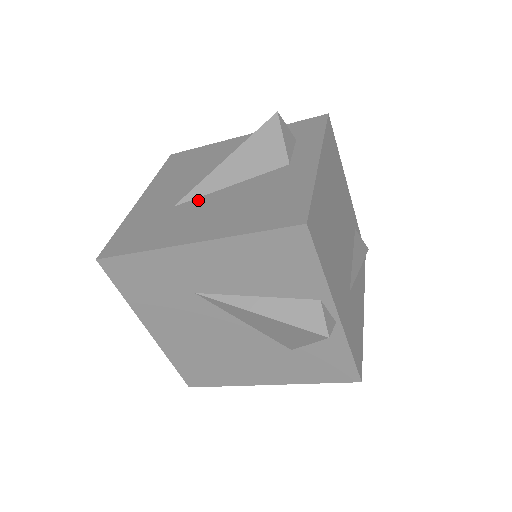
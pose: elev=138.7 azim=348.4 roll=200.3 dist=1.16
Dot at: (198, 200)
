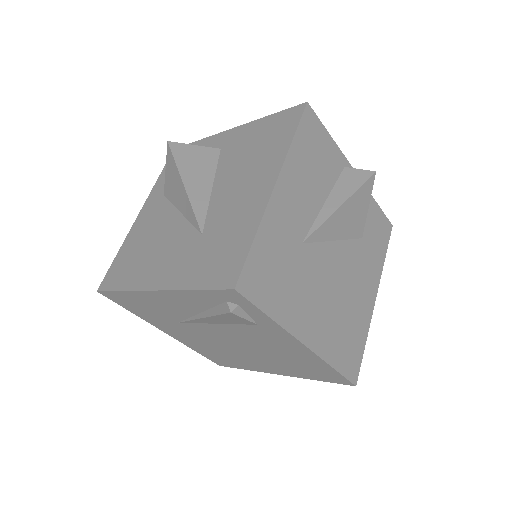
Dot at: (211, 211)
